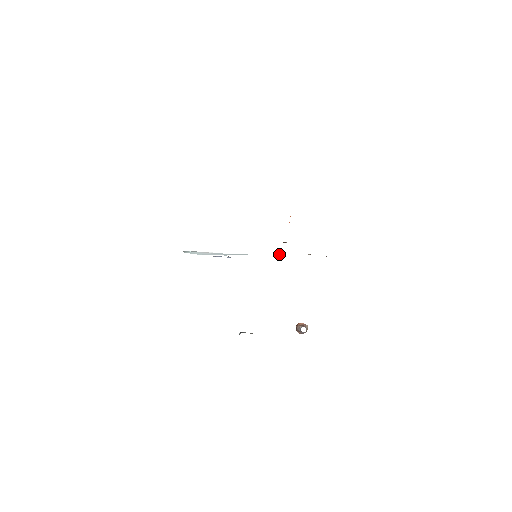
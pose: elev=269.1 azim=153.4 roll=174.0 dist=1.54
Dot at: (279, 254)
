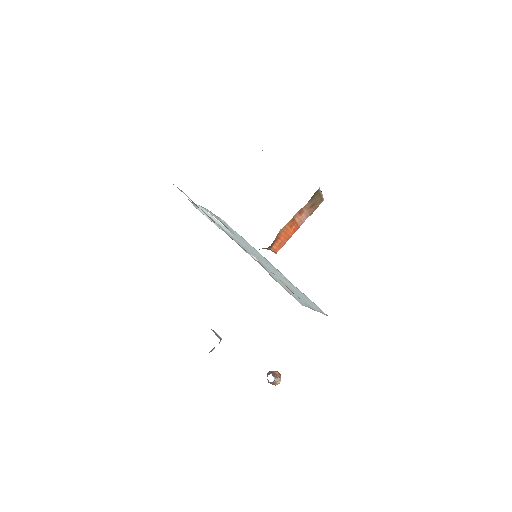
Dot at: occluded
